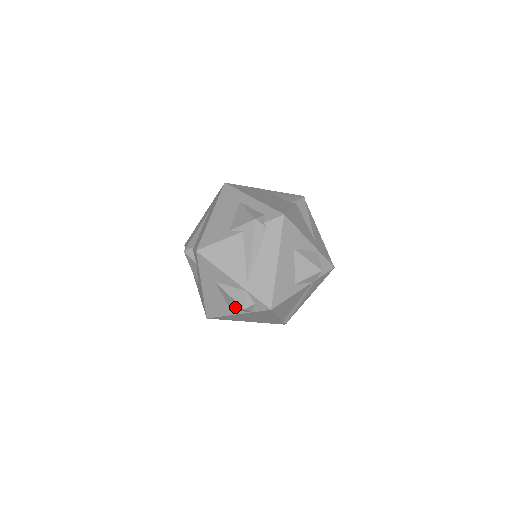
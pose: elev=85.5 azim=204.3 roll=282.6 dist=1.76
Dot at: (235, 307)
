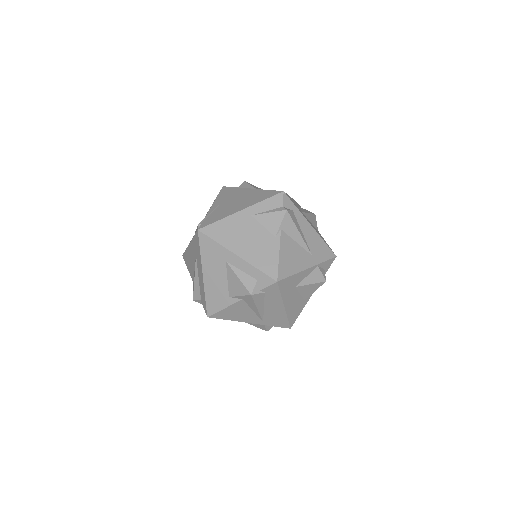
Dot at: occluded
